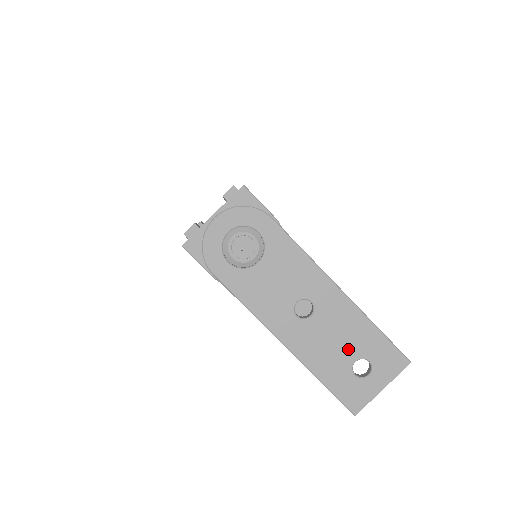
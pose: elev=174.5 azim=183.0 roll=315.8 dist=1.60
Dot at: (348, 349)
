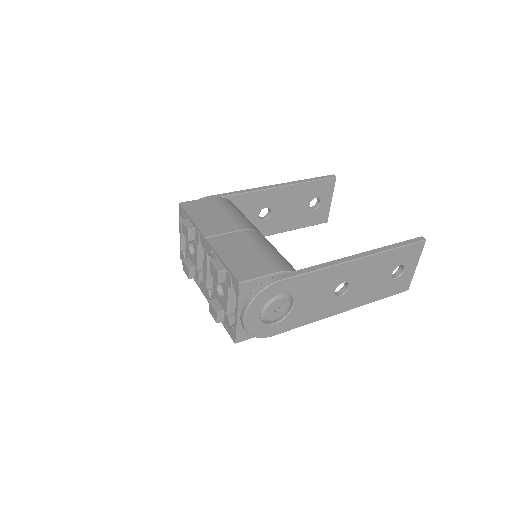
Dot at: (383, 275)
